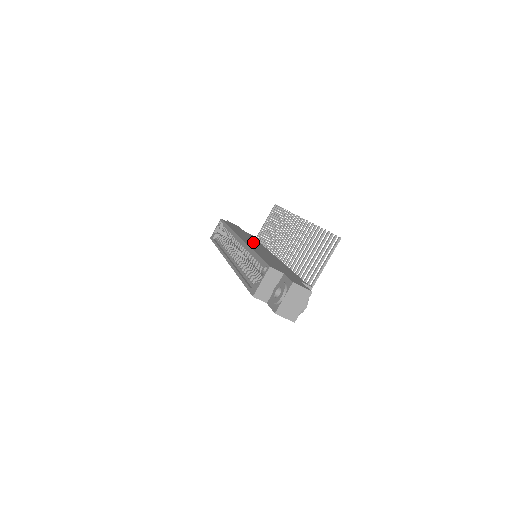
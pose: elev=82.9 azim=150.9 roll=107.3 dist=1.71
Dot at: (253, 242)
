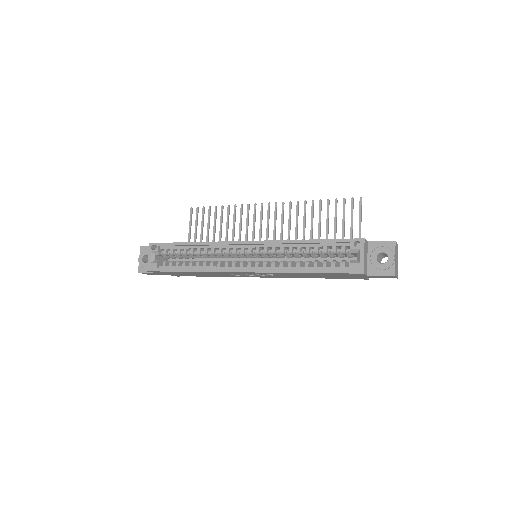
Dot at: occluded
